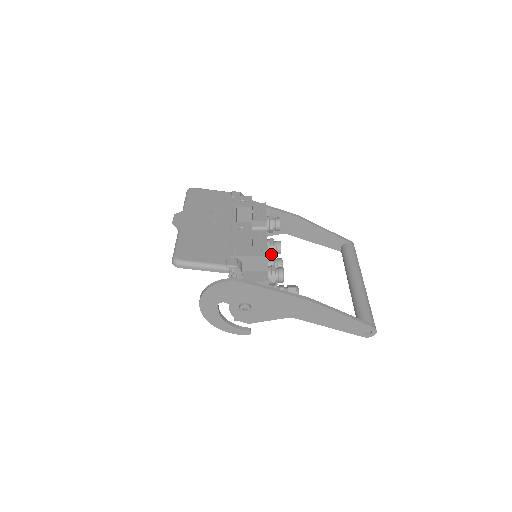
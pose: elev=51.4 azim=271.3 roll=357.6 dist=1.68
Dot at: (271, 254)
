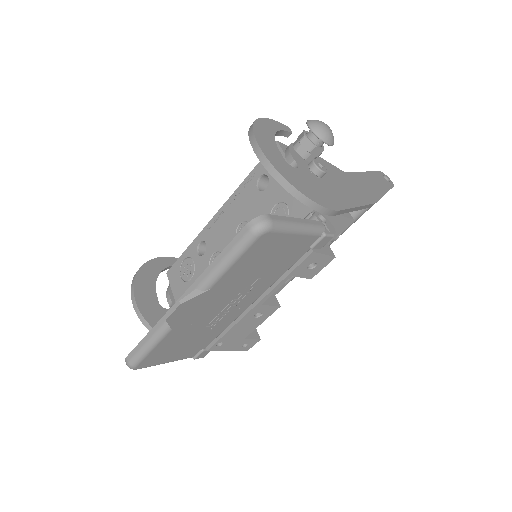
Dot at: occluded
